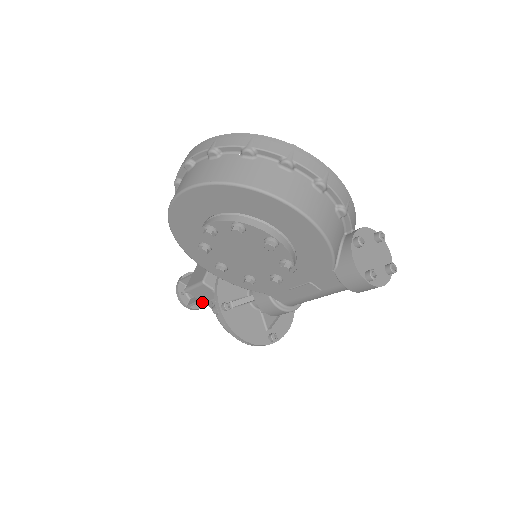
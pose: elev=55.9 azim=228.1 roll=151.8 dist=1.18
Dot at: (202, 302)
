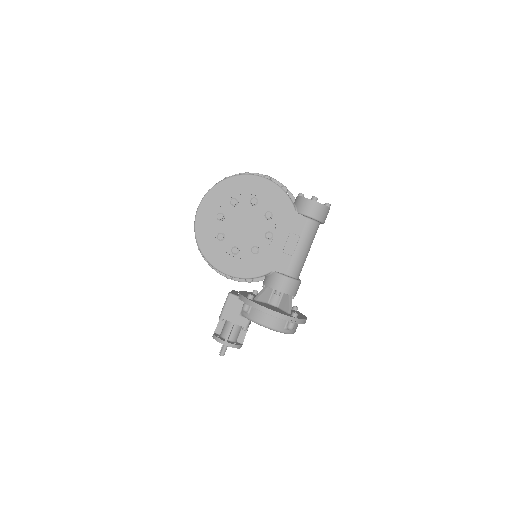
Dot at: (236, 343)
